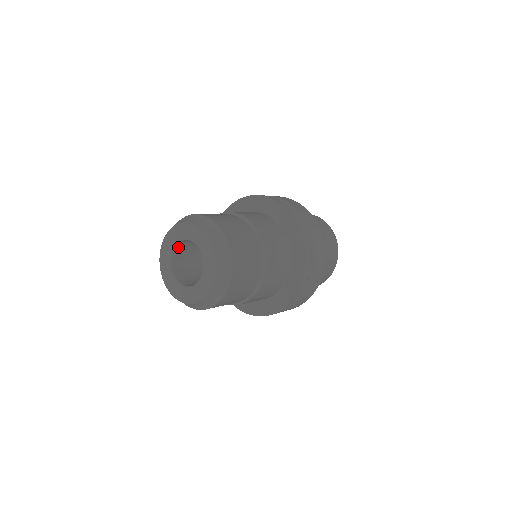
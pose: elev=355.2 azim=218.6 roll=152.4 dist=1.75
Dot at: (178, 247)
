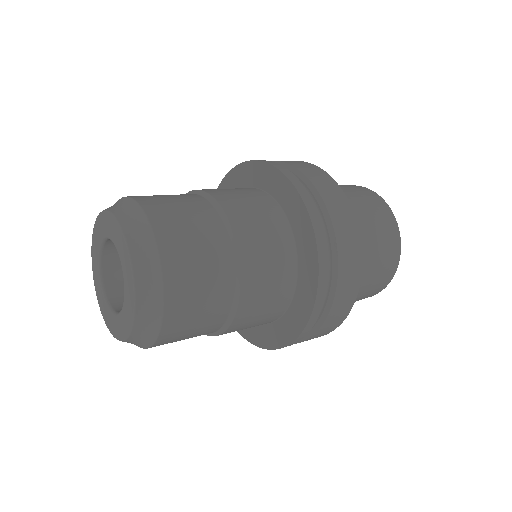
Dot at: (108, 267)
